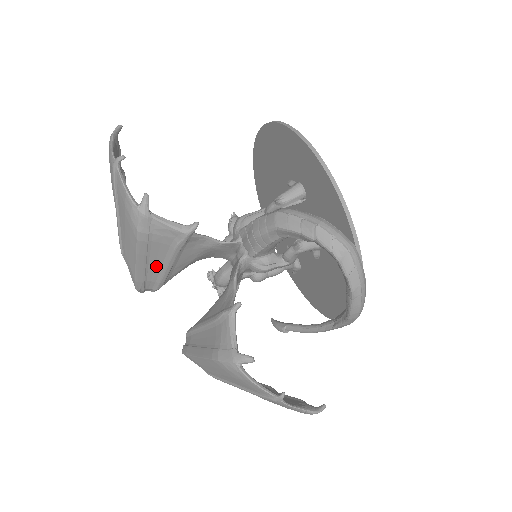
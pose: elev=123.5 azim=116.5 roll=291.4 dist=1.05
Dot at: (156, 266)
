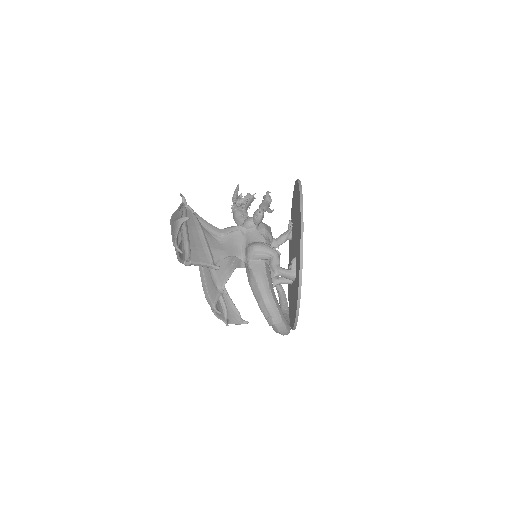
Dot at: occluded
